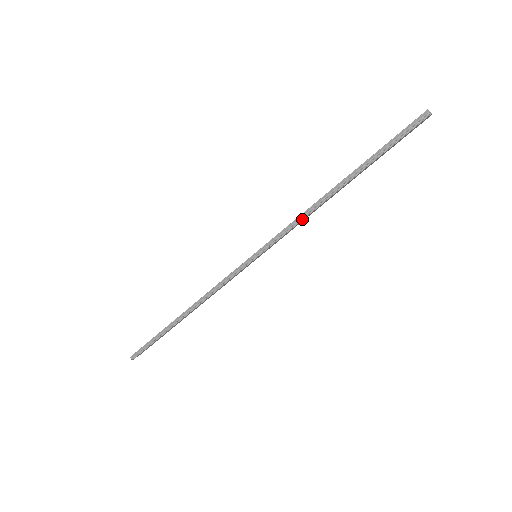
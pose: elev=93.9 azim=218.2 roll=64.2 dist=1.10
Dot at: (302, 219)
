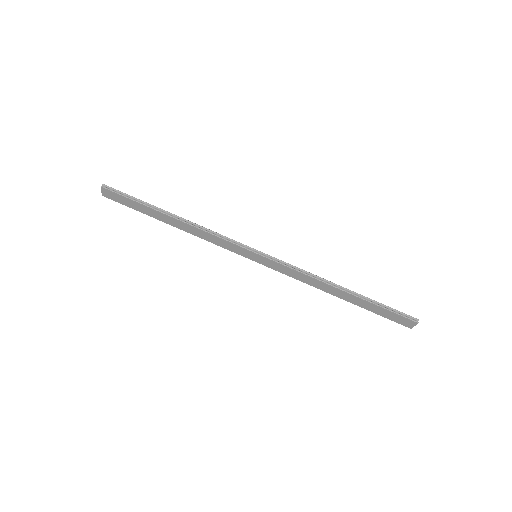
Dot at: (307, 274)
